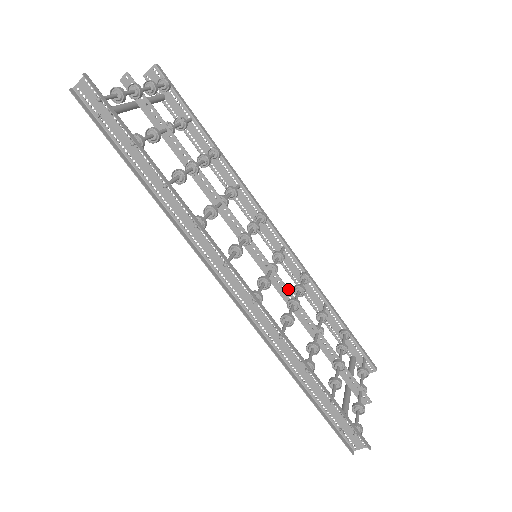
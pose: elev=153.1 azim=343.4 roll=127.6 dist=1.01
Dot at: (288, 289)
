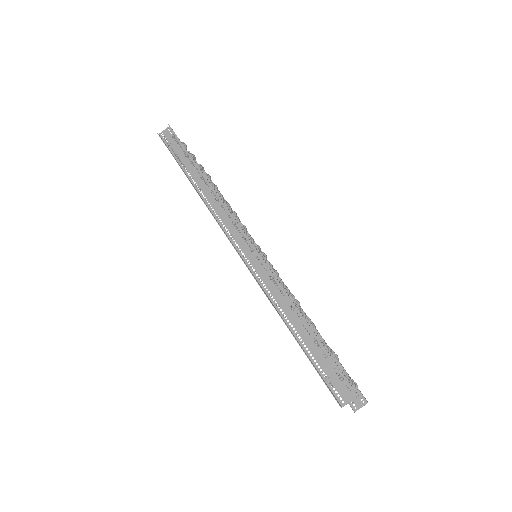
Dot at: occluded
